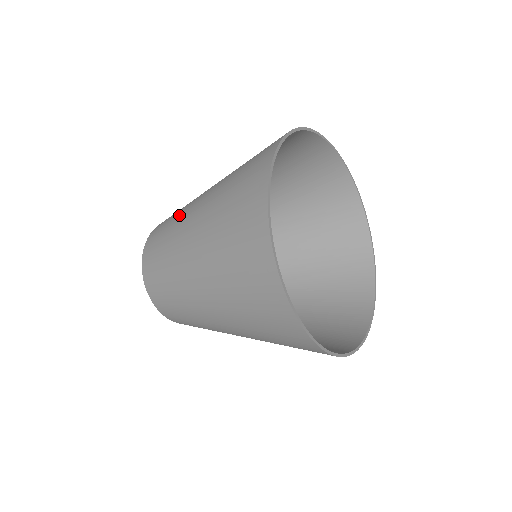
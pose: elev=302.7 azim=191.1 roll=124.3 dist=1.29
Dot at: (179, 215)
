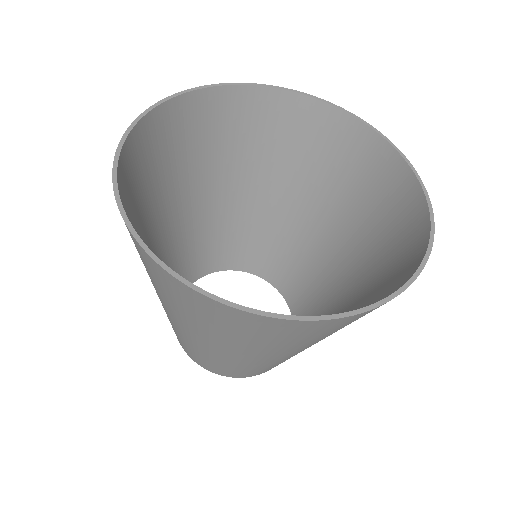
Dot at: occluded
